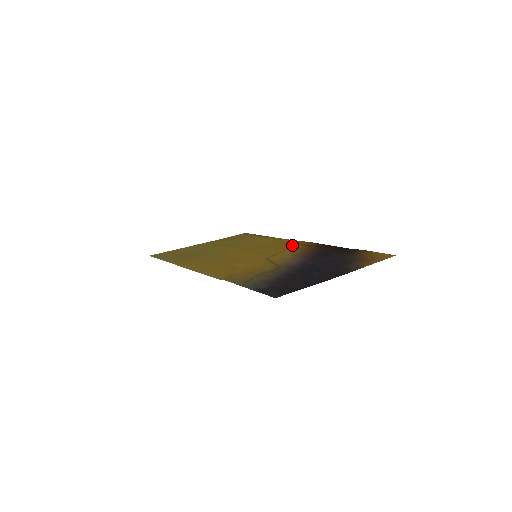
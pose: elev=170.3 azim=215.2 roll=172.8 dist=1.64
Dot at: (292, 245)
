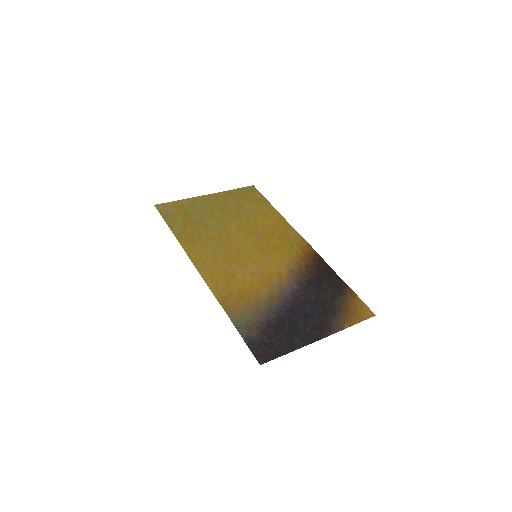
Dot at: (292, 245)
